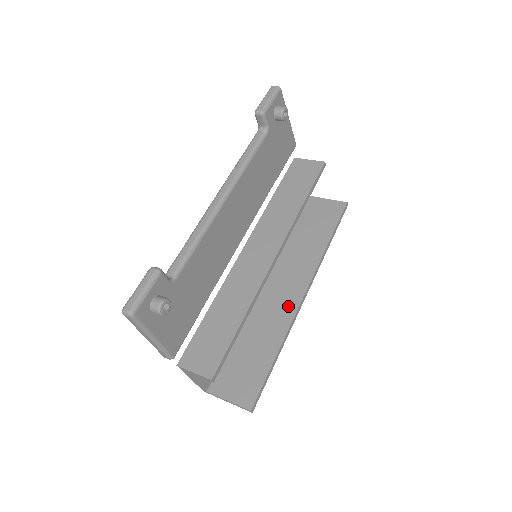
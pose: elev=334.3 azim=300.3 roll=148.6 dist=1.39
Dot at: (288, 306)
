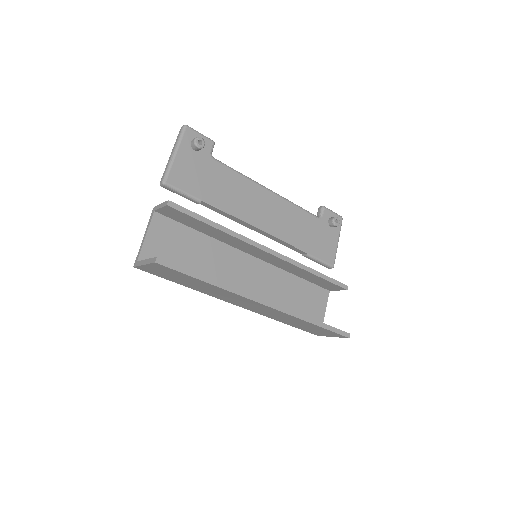
Dot at: occluded
